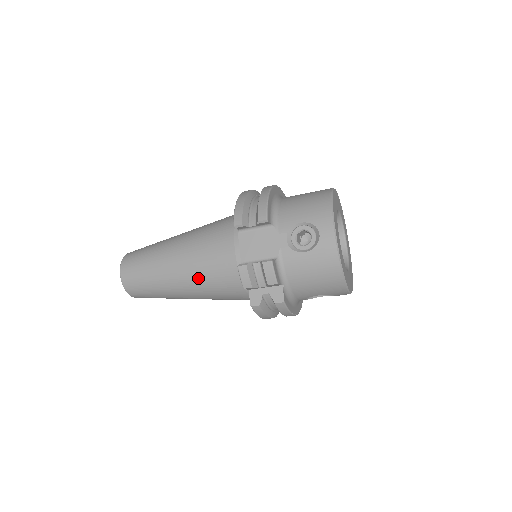
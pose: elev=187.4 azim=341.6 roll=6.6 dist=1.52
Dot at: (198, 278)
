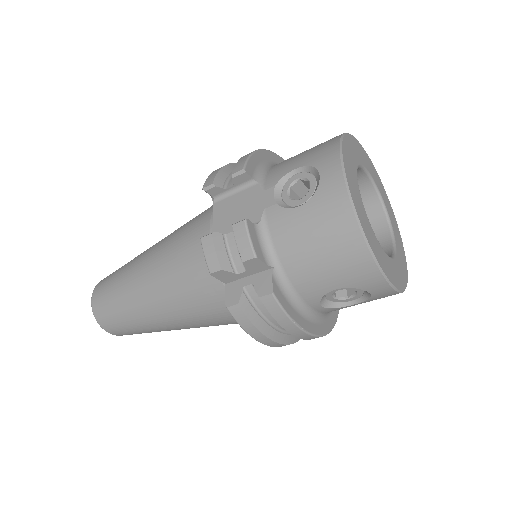
Dot at: (168, 282)
